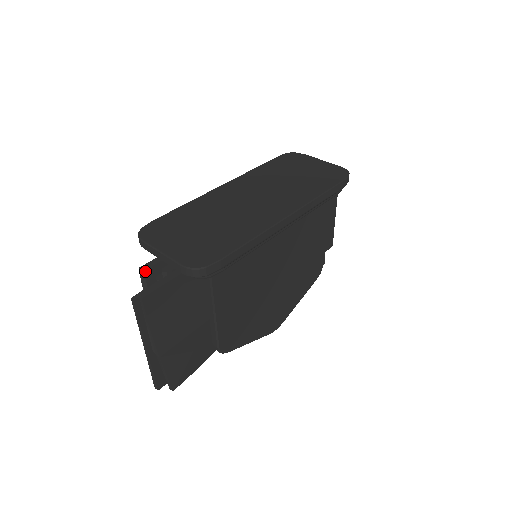
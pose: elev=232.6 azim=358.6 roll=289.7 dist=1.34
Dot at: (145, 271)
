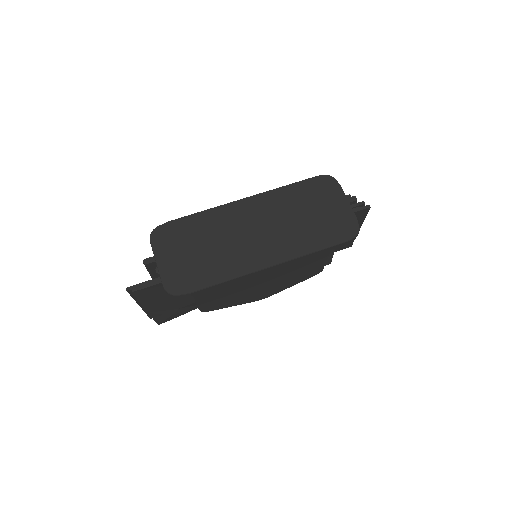
Dot at: (147, 264)
